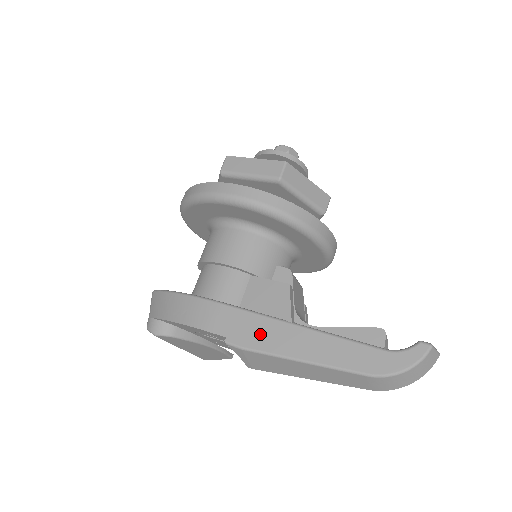
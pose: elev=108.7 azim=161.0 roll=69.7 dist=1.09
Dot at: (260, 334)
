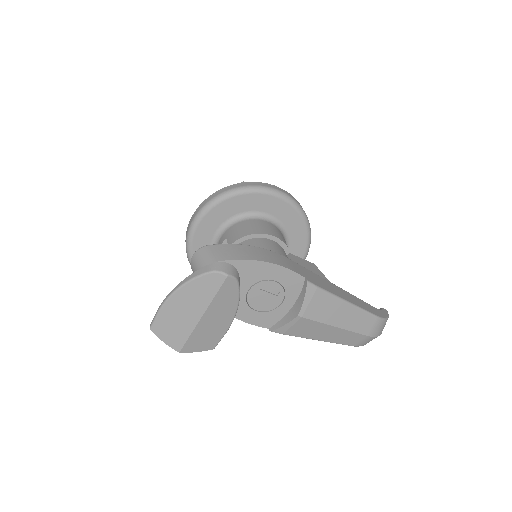
Dot at: (321, 282)
